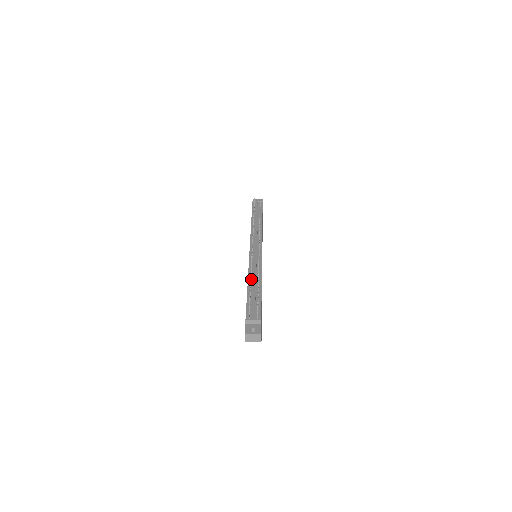
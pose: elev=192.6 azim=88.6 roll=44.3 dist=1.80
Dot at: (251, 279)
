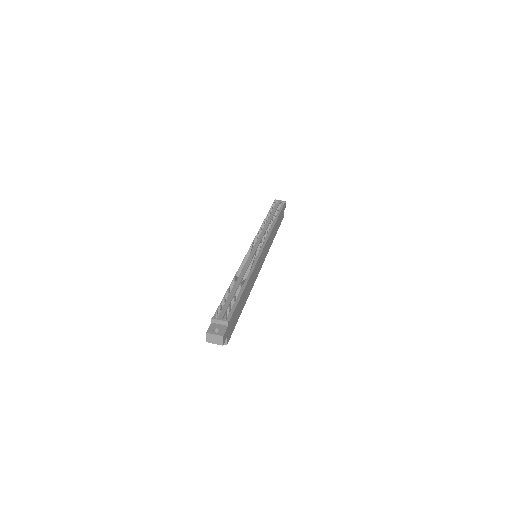
Dot at: (238, 277)
